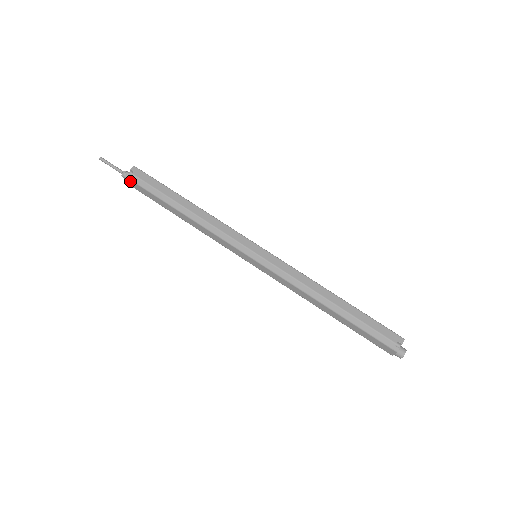
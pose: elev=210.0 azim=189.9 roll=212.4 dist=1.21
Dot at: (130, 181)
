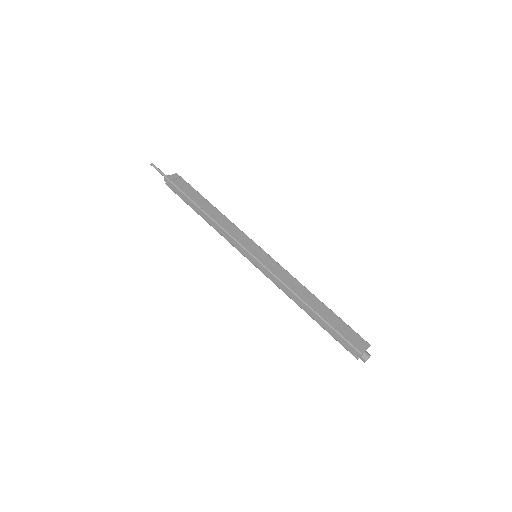
Dot at: occluded
